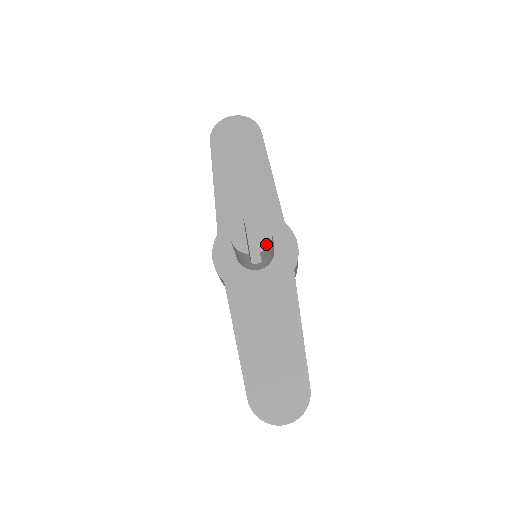
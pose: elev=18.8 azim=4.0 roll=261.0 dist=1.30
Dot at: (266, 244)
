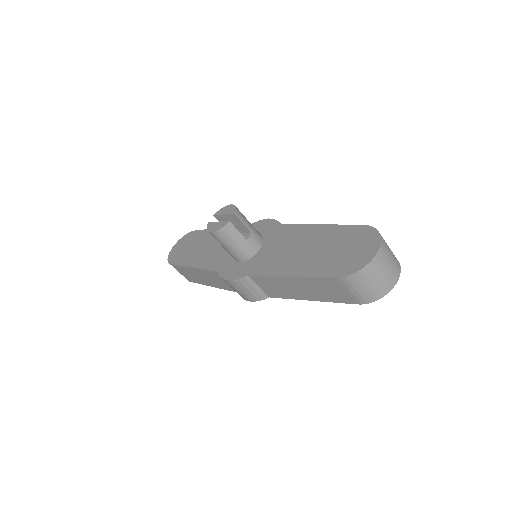
Dot at: (234, 209)
